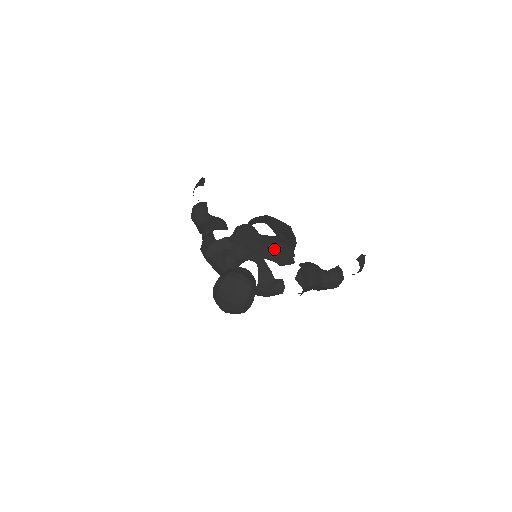
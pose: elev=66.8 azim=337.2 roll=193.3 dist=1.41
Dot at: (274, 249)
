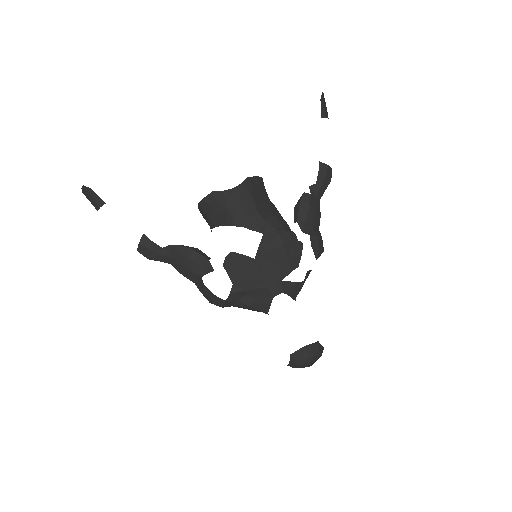
Dot at: (280, 260)
